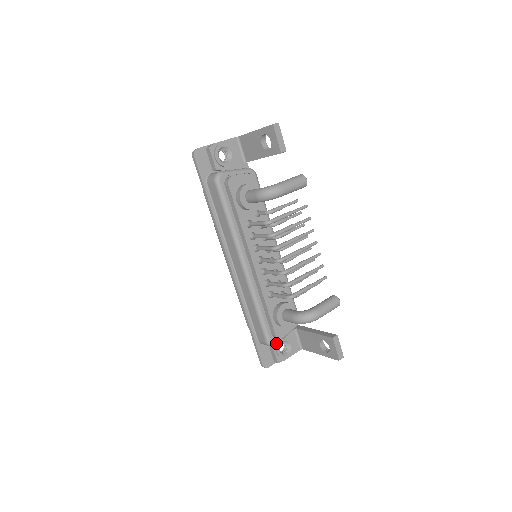
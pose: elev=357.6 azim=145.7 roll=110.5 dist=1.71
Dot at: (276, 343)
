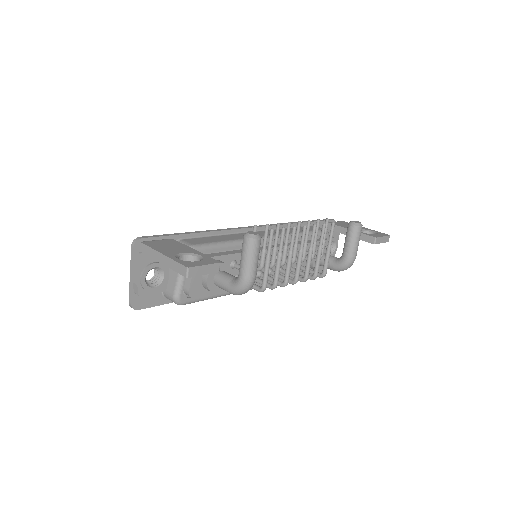
Dot at: occluded
